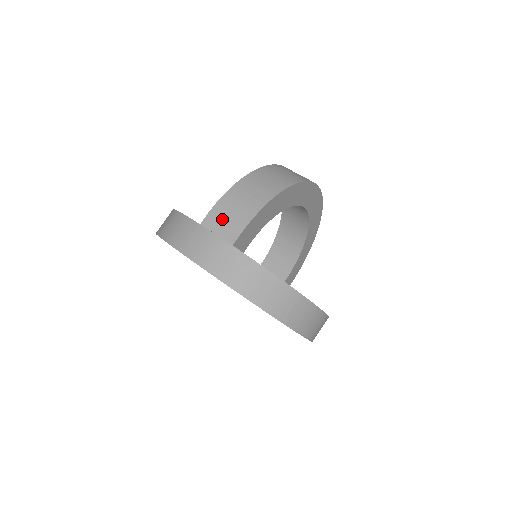
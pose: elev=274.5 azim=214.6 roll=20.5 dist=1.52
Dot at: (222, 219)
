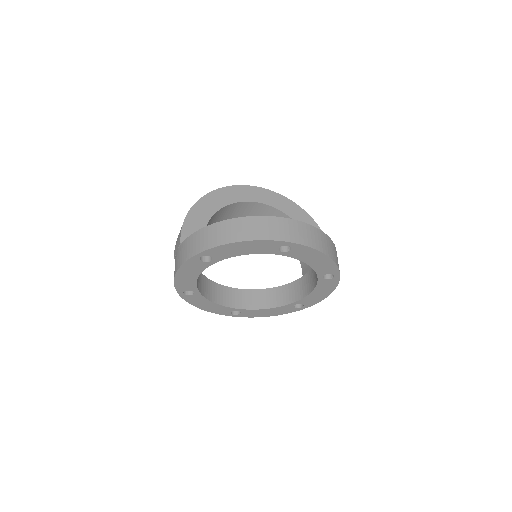
Dot at: (177, 243)
